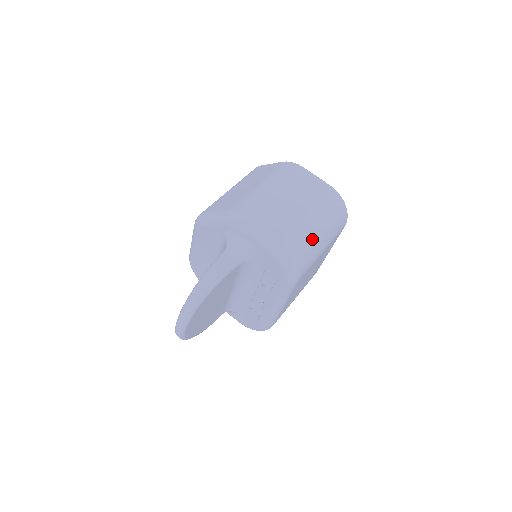
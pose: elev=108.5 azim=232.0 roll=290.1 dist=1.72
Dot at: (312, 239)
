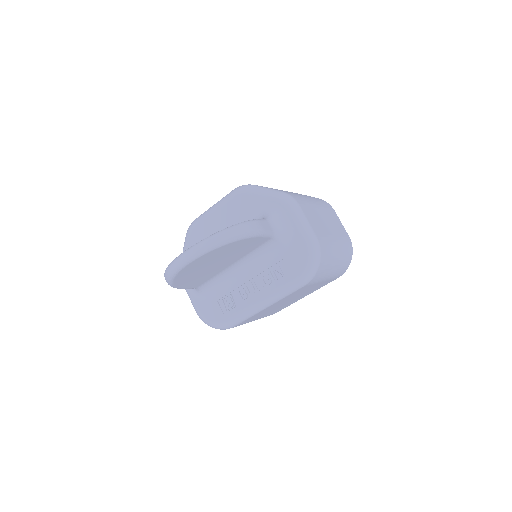
Dot at: (332, 259)
